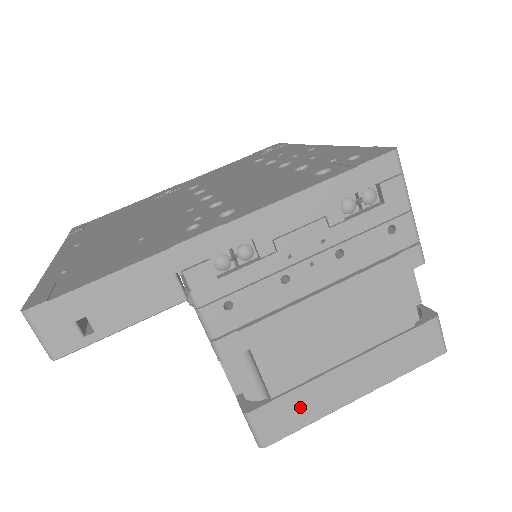
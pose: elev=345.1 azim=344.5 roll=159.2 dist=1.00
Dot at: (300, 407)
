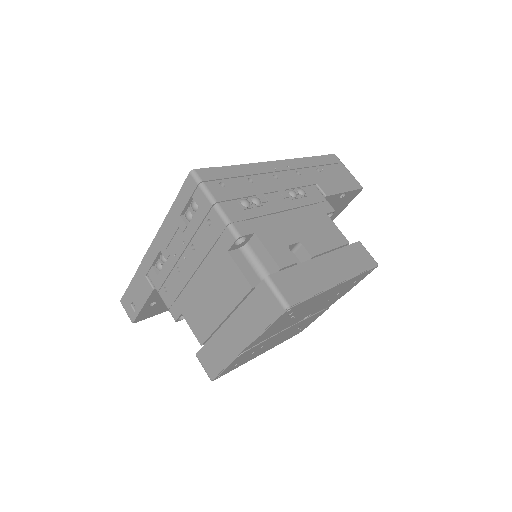
Dot at: (216, 353)
